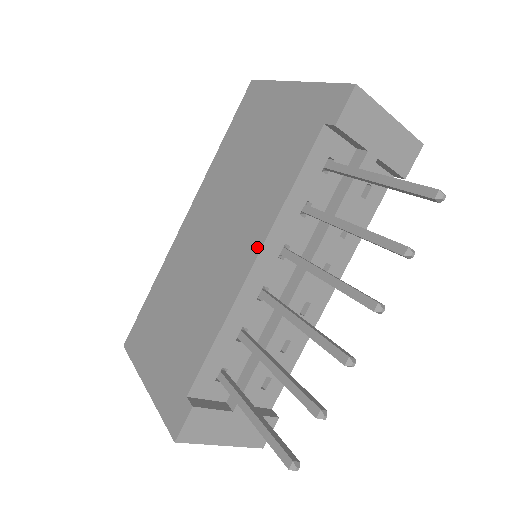
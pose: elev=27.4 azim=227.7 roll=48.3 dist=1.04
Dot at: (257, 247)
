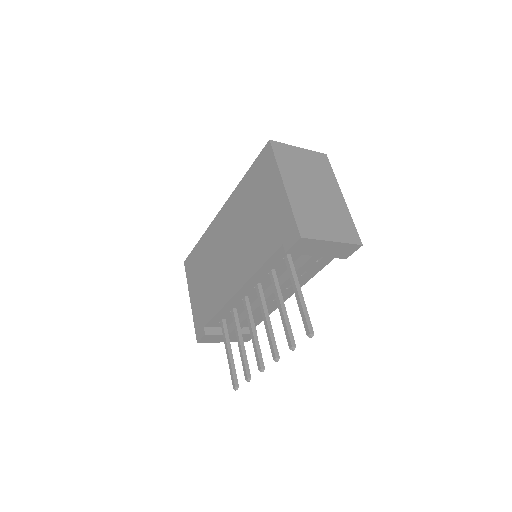
Dot at: (241, 283)
